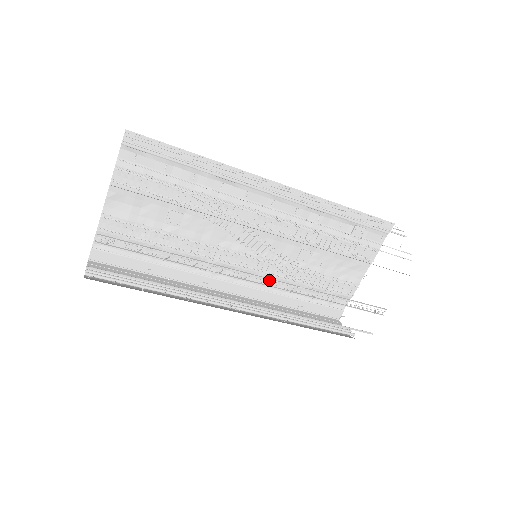
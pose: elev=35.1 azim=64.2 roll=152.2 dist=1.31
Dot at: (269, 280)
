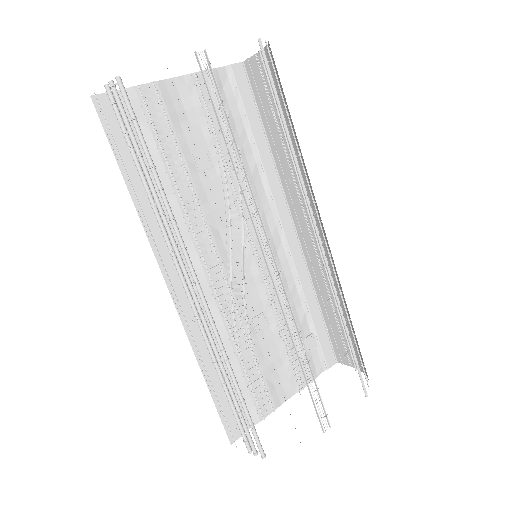
Dot at: occluded
